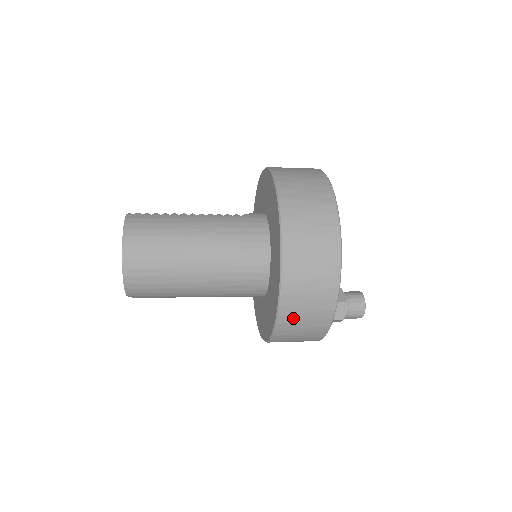
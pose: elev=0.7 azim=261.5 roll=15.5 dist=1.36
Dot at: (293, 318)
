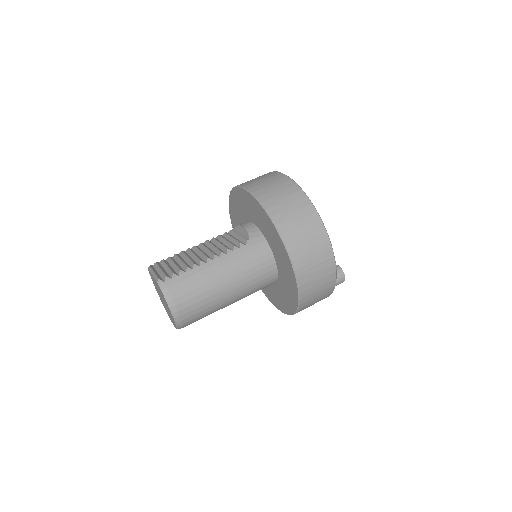
Dot at: occluded
